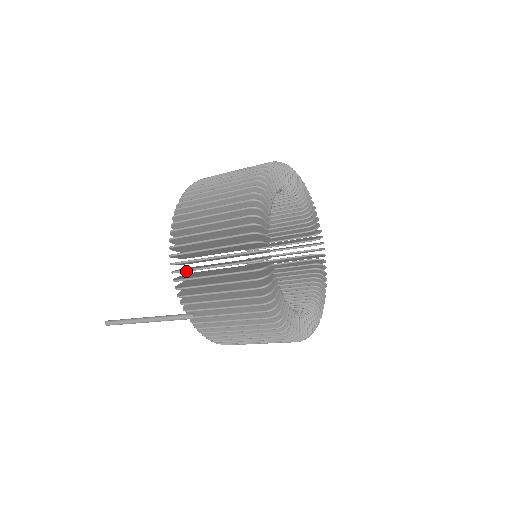
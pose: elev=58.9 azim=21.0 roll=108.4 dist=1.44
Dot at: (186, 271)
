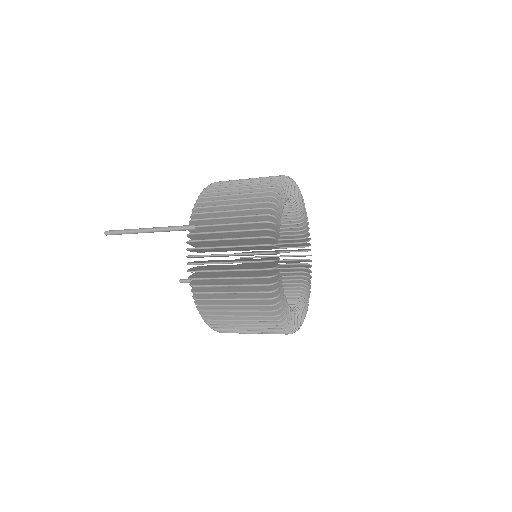
Dot at: (213, 192)
